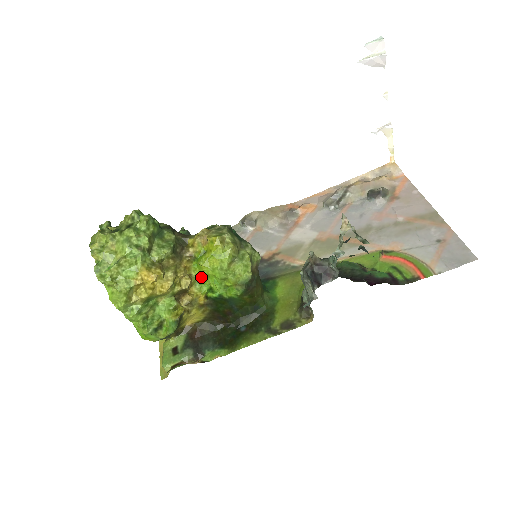
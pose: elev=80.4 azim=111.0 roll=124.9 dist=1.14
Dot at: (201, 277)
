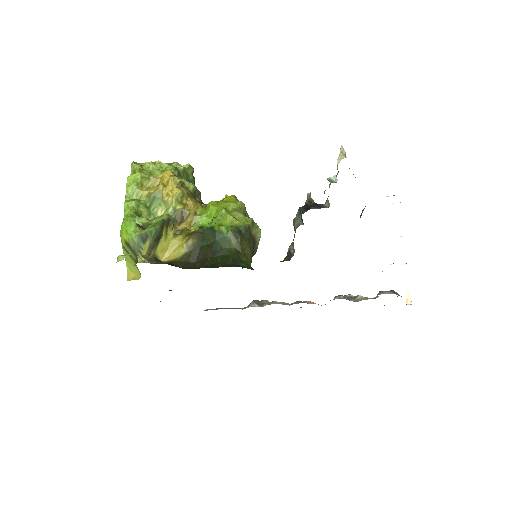
Dot at: (204, 216)
